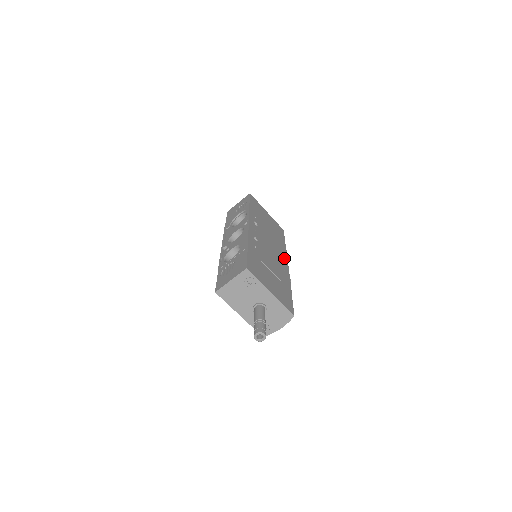
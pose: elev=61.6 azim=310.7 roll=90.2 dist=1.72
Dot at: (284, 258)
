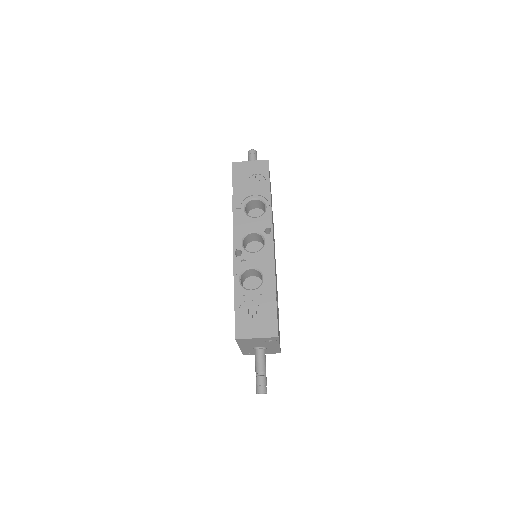
Dot at: occluded
